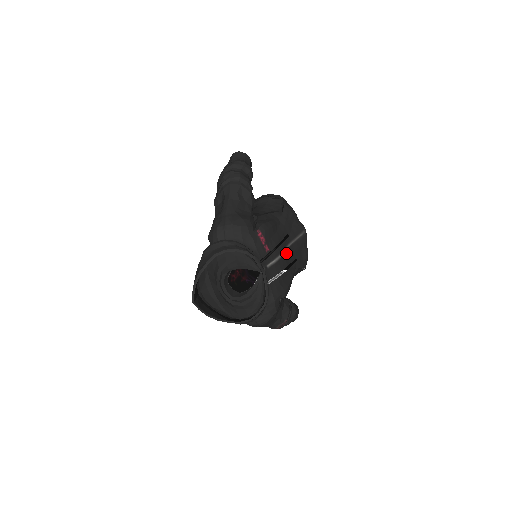
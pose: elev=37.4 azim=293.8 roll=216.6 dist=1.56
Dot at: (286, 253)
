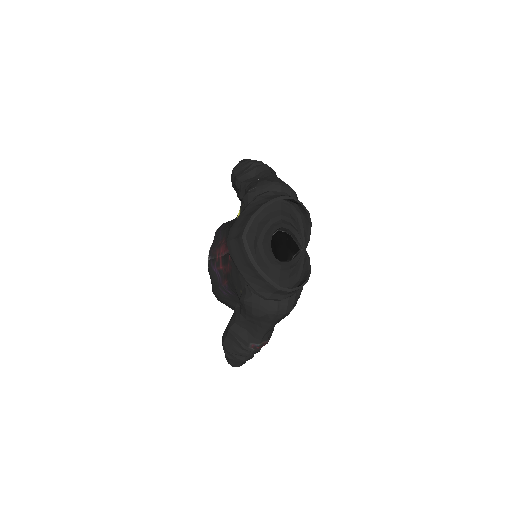
Dot at: occluded
